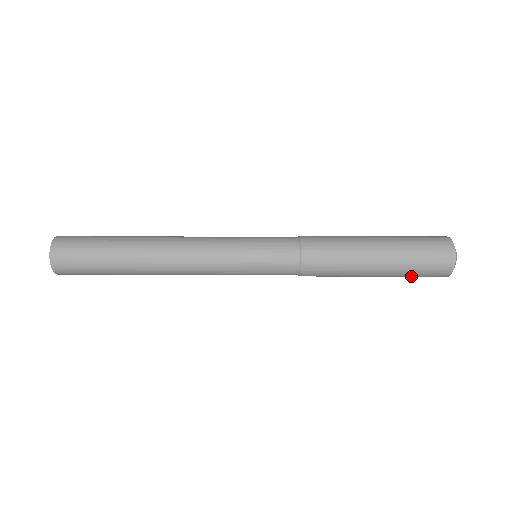
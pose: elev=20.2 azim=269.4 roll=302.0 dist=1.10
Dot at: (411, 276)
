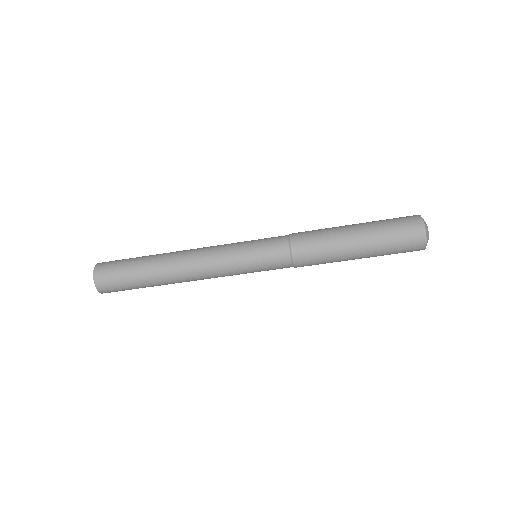
Dot at: occluded
